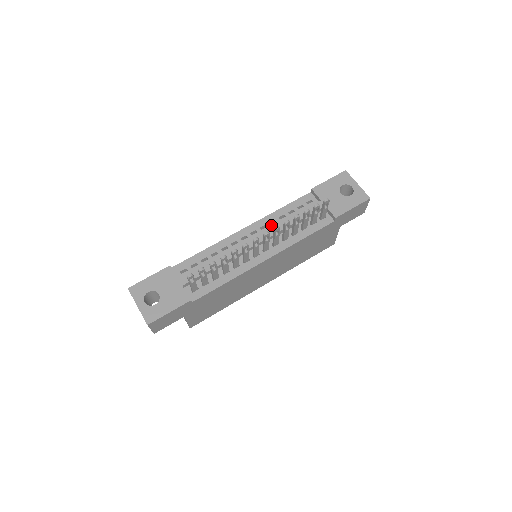
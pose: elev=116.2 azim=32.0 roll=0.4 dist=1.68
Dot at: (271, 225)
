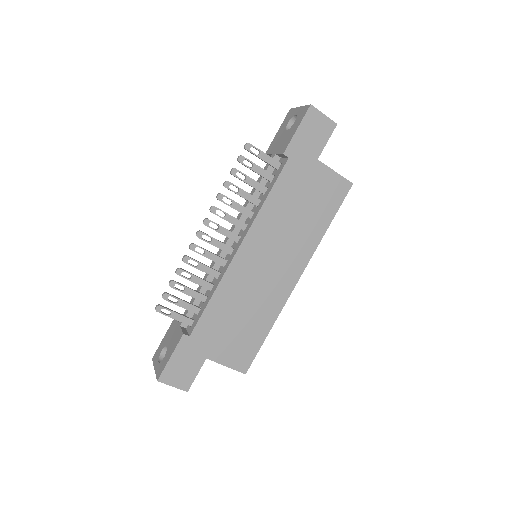
Dot at: occluded
